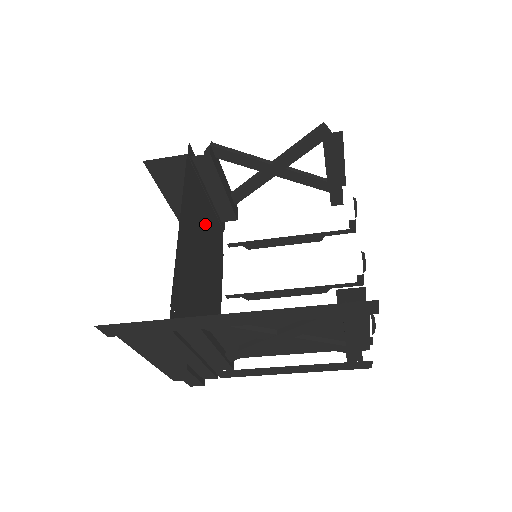
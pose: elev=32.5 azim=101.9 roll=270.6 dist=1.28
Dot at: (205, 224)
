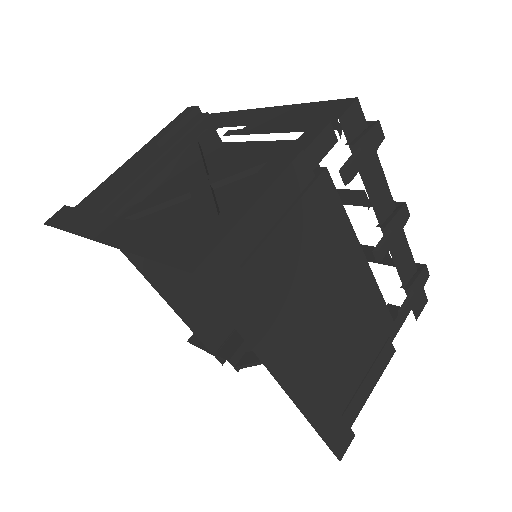
Dot at: occluded
